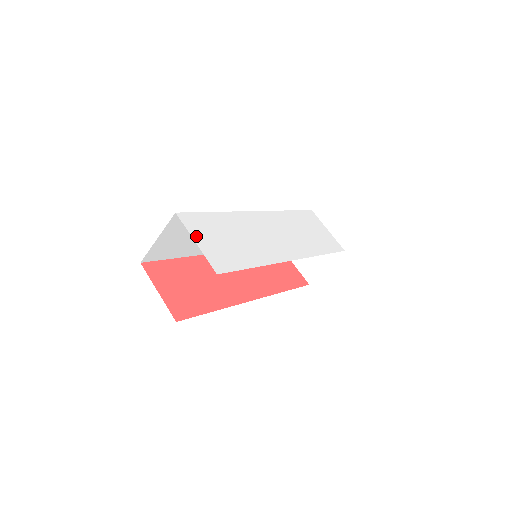
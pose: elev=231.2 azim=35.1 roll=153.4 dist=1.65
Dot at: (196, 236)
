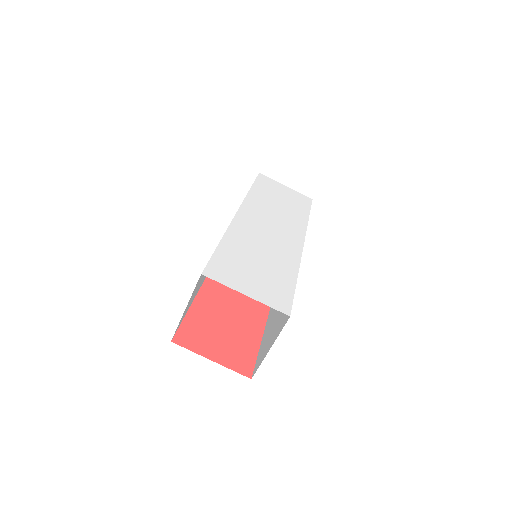
Dot at: (239, 287)
